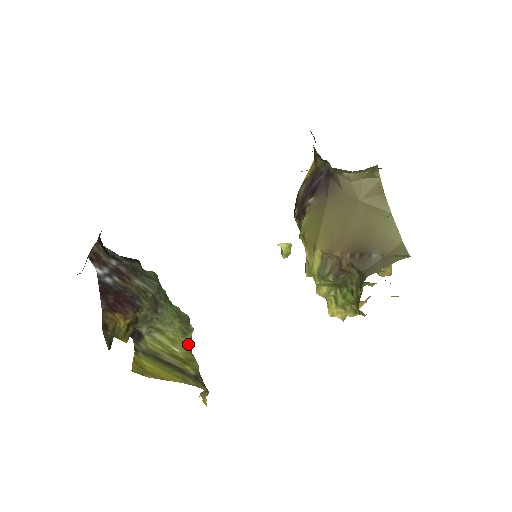
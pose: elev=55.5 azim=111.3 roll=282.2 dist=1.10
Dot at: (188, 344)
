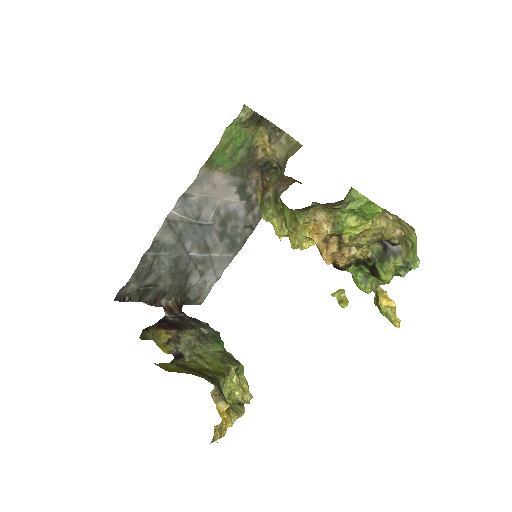
Dot at: (223, 369)
